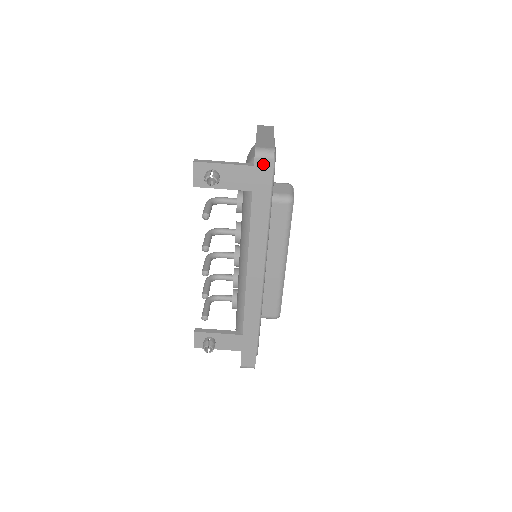
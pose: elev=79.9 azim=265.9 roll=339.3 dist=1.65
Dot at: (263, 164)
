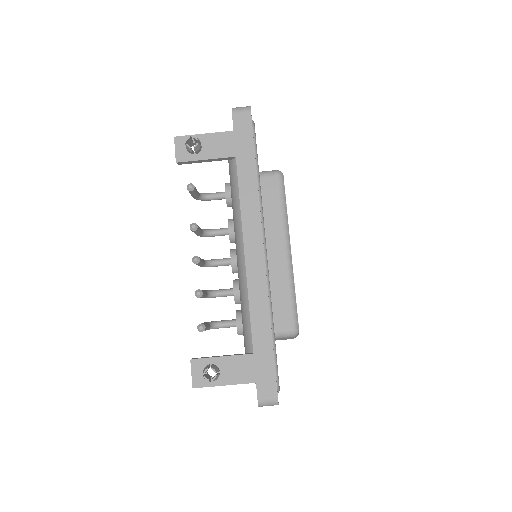
Dot at: (241, 117)
